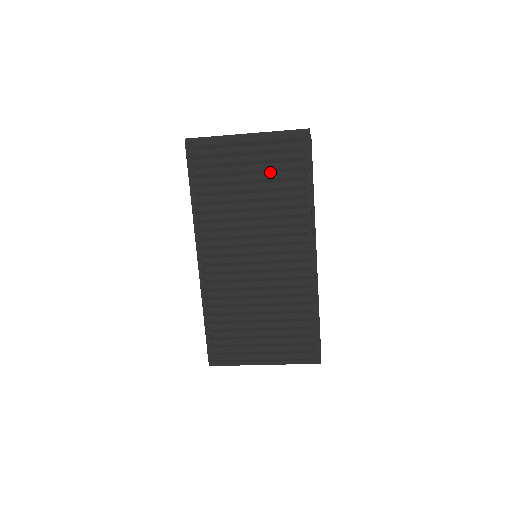
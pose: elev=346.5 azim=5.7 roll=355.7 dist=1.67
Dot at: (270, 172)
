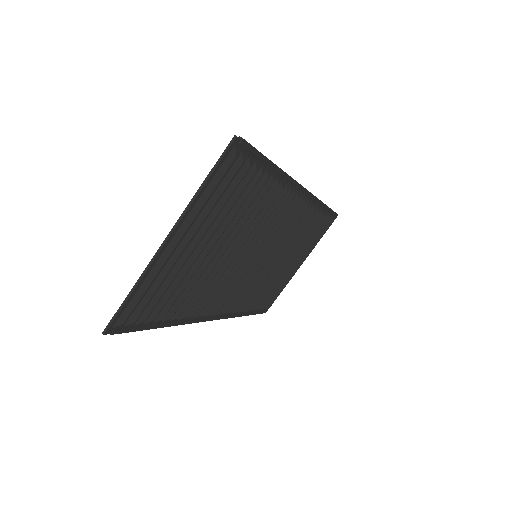
Dot at: (224, 218)
